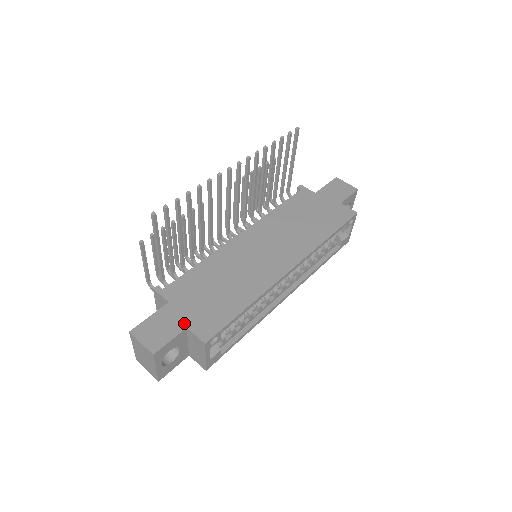
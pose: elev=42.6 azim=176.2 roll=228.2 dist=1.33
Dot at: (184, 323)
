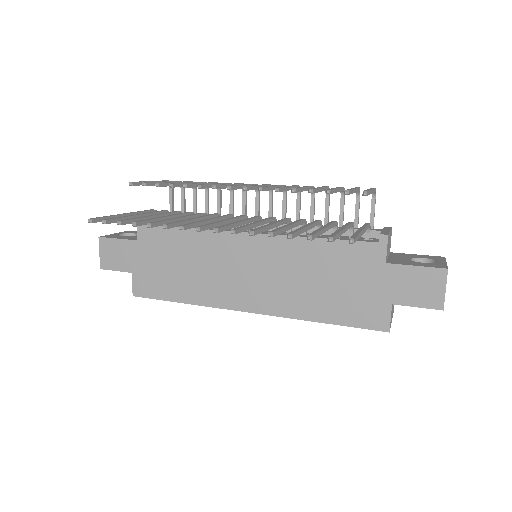
Dot at: (133, 268)
